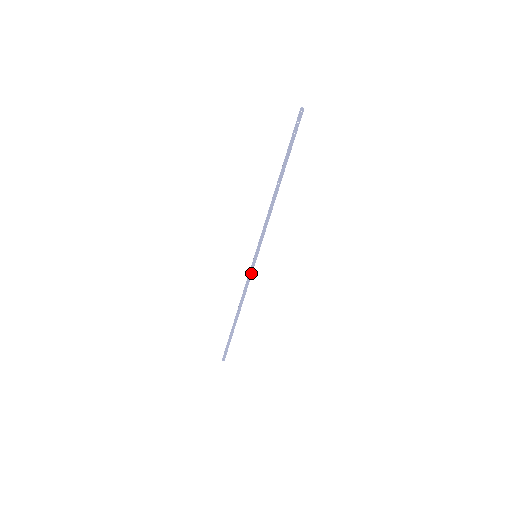
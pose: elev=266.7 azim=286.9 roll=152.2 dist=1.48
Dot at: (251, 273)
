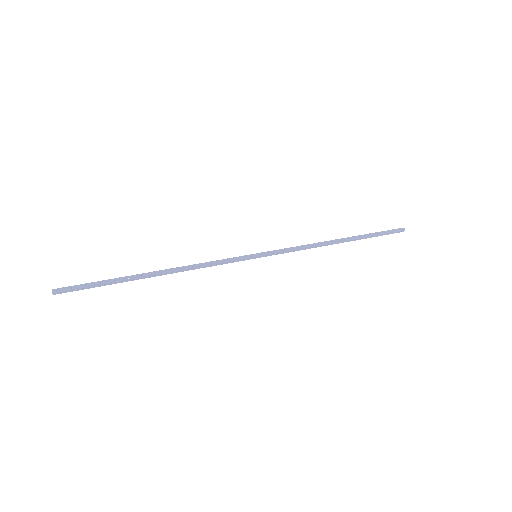
Dot at: (233, 260)
